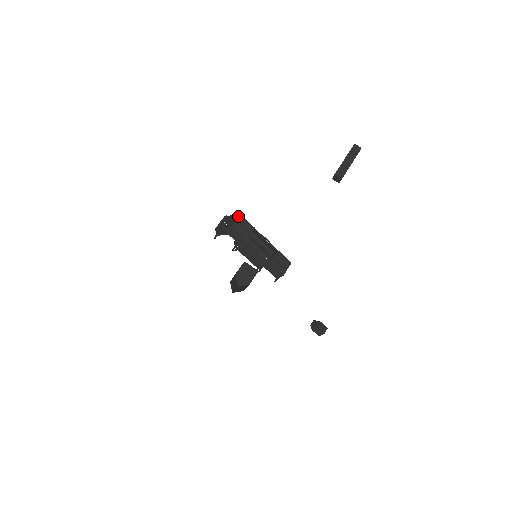
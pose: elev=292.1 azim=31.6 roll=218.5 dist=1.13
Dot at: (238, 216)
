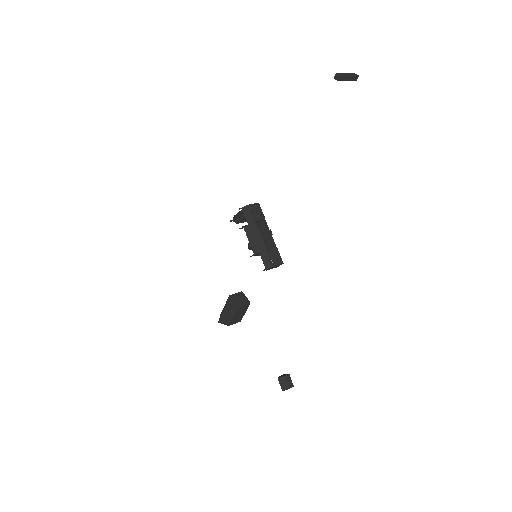
Dot at: (256, 203)
